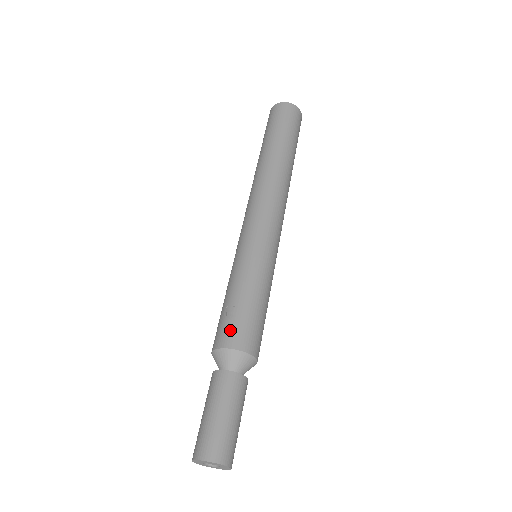
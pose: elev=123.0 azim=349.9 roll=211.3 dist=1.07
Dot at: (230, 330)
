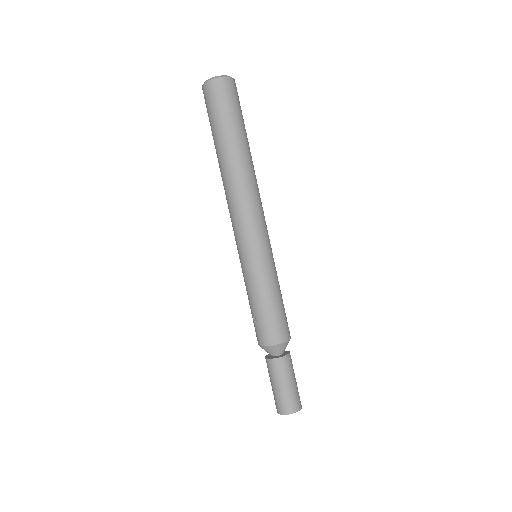
Dot at: (262, 333)
